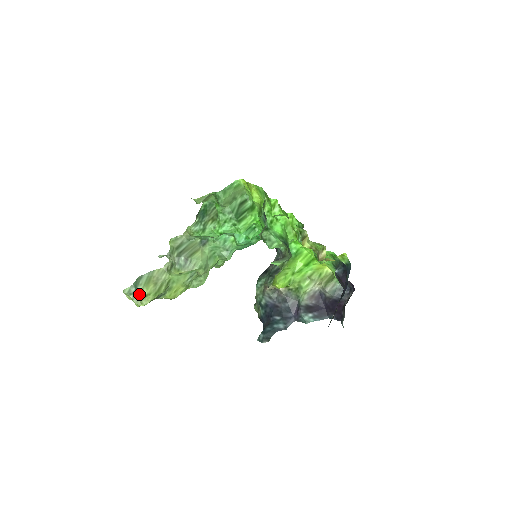
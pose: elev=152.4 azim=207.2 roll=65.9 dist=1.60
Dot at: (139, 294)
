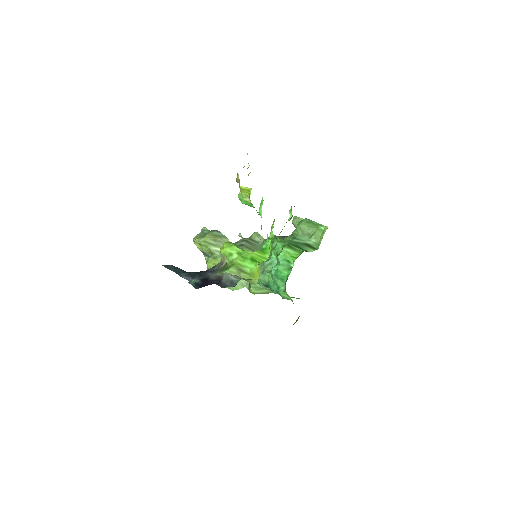
Dot at: (203, 235)
